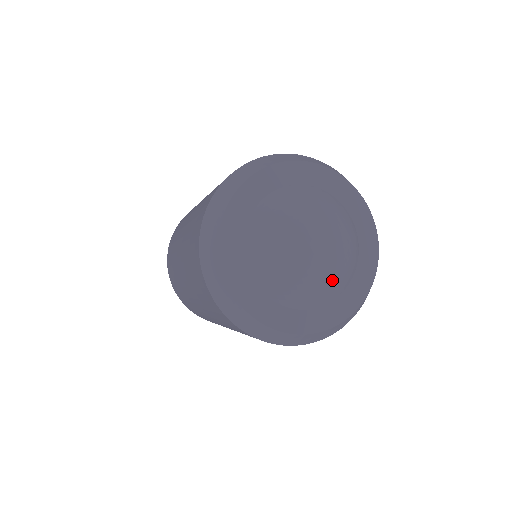
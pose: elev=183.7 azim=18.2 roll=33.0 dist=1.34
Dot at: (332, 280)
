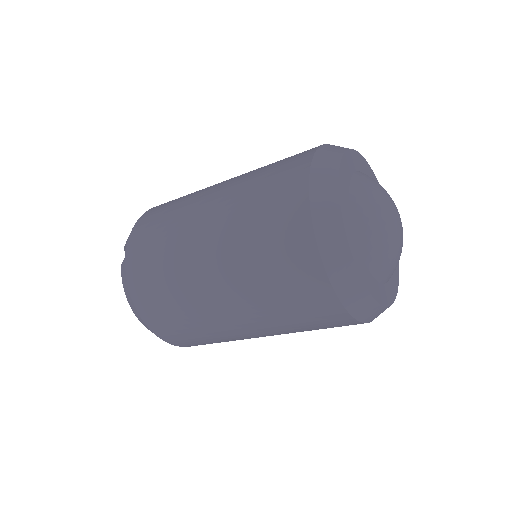
Dot at: (393, 257)
